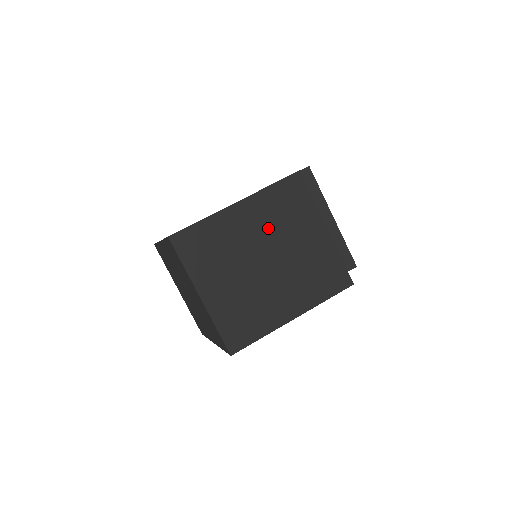
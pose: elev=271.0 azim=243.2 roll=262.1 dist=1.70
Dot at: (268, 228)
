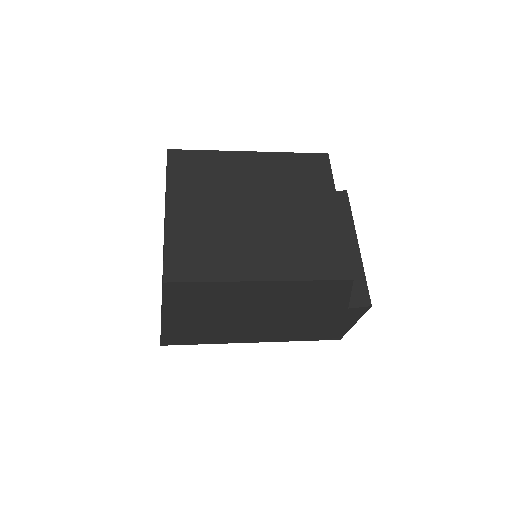
Dot at: (272, 184)
